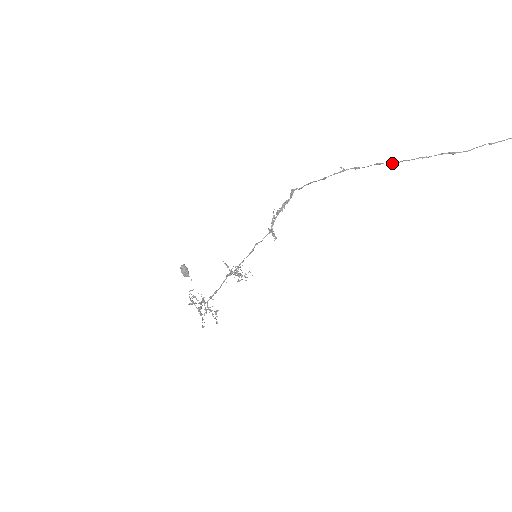
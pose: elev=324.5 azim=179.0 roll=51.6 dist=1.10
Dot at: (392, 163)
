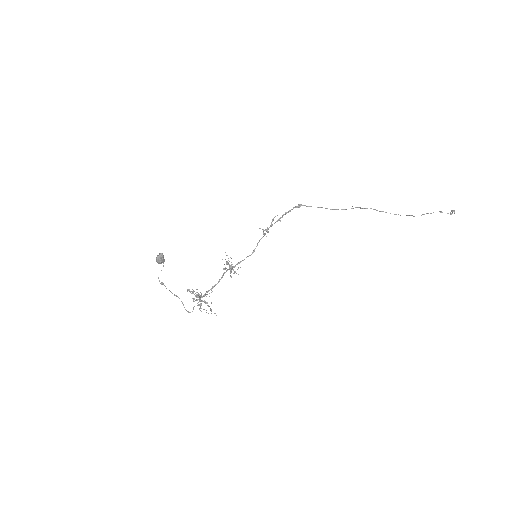
Dot at: (382, 211)
